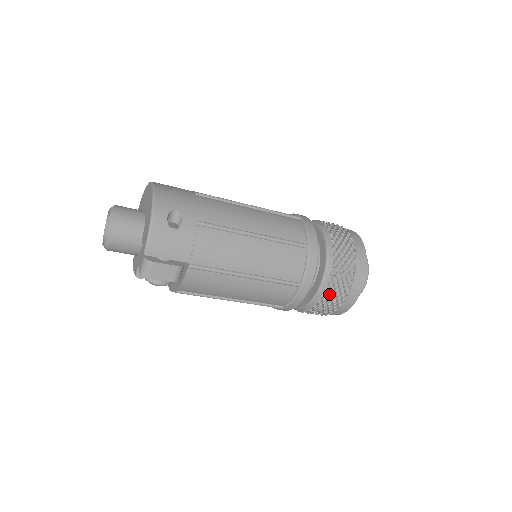
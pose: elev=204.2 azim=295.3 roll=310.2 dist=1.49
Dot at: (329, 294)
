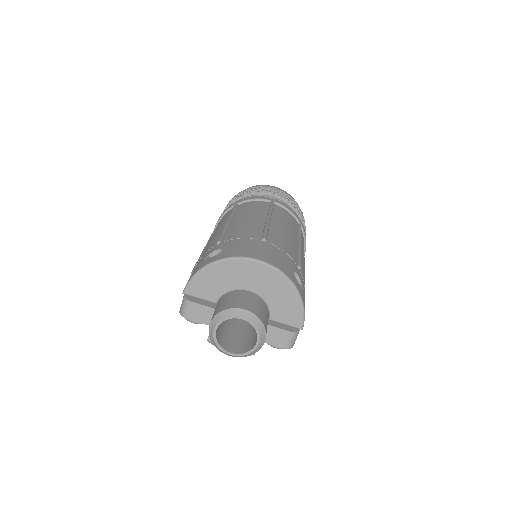
Dot at: occluded
